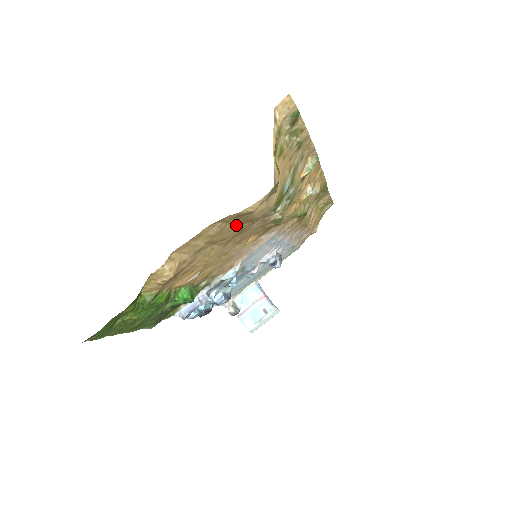
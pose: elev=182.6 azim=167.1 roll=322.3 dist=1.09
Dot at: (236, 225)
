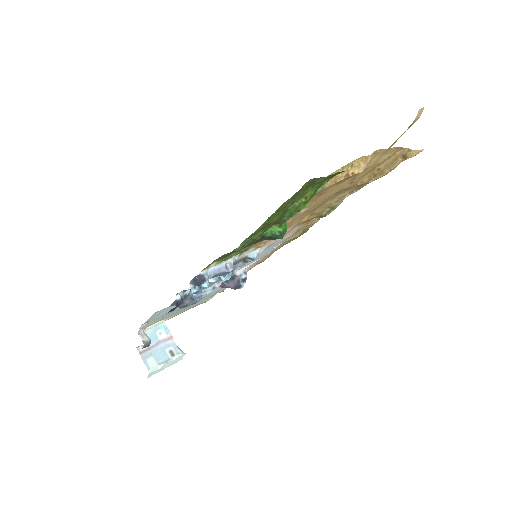
Dot at: (370, 173)
